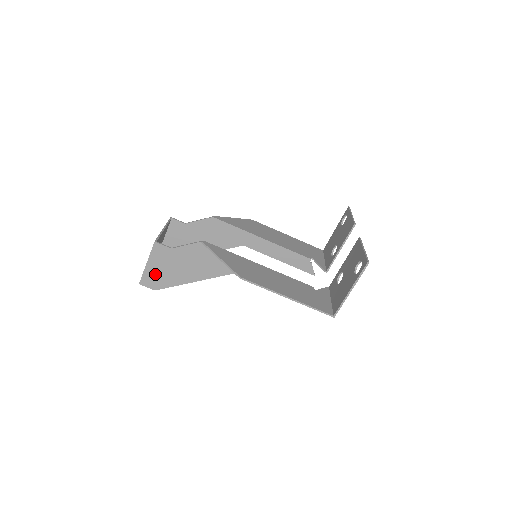
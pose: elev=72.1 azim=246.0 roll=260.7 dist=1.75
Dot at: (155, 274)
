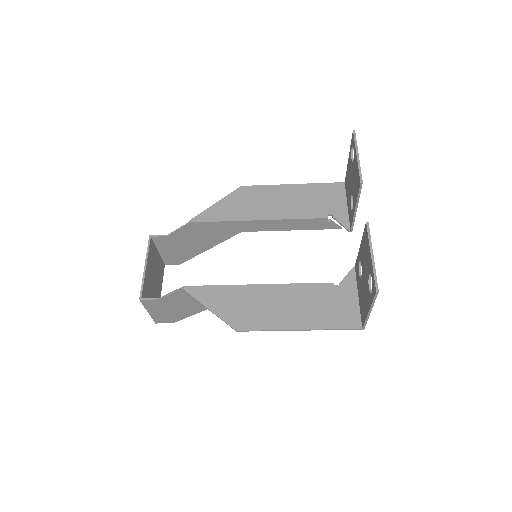
Dot at: (163, 315)
